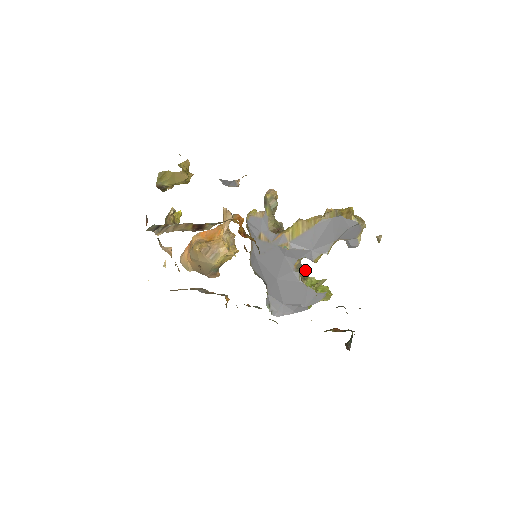
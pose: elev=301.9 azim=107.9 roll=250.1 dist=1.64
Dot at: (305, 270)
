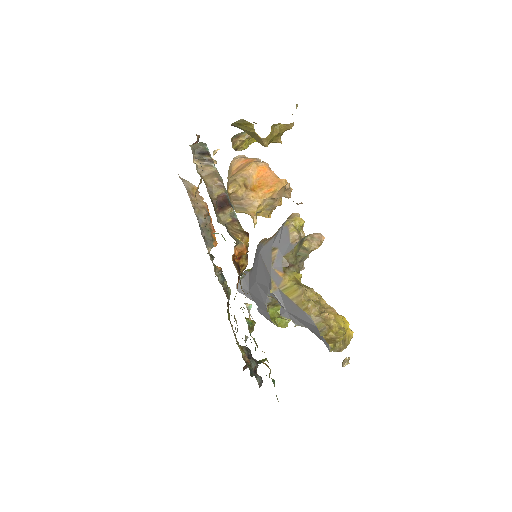
Dot at: occluded
